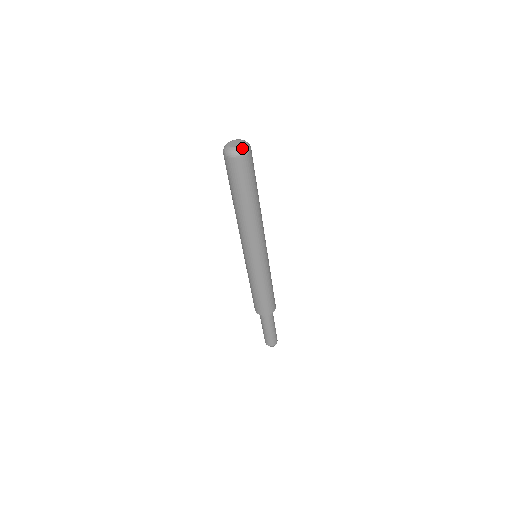
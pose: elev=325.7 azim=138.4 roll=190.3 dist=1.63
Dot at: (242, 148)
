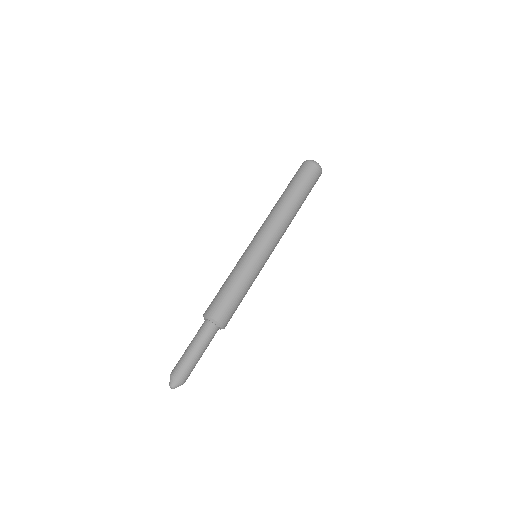
Dot at: occluded
